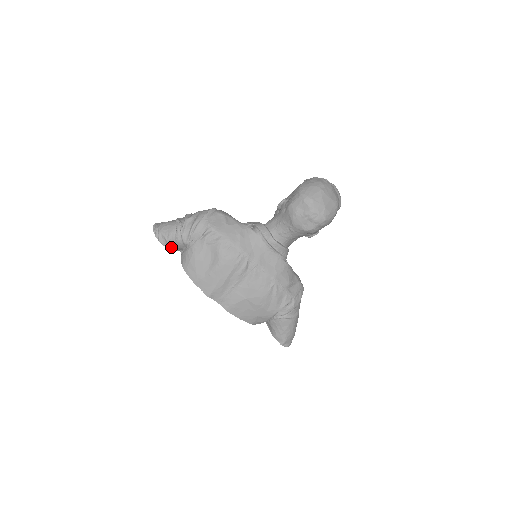
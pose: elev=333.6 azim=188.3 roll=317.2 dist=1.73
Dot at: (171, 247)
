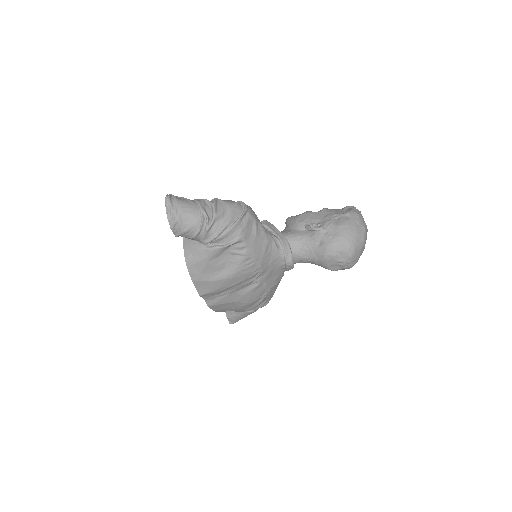
Dot at: (181, 236)
